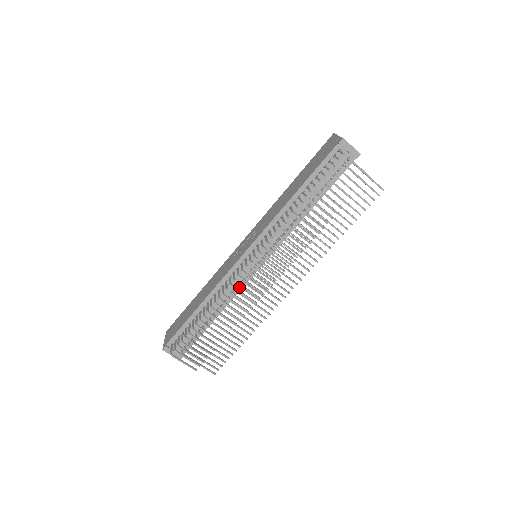
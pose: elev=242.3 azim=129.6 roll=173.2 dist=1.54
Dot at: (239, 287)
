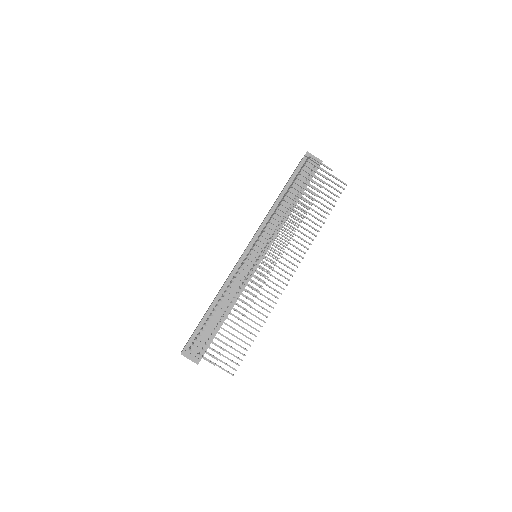
Dot at: occluded
